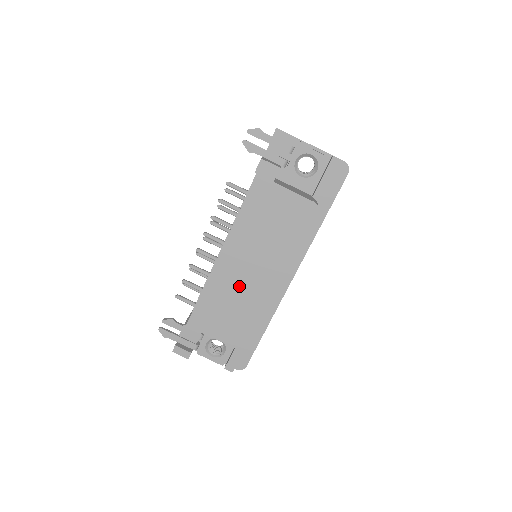
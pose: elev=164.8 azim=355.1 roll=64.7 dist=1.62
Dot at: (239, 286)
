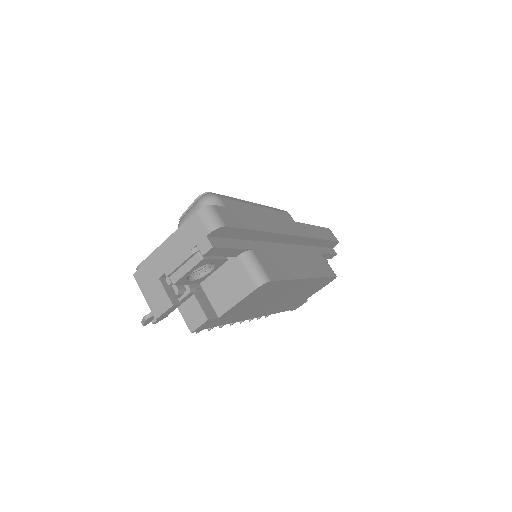
Dot at: (289, 299)
